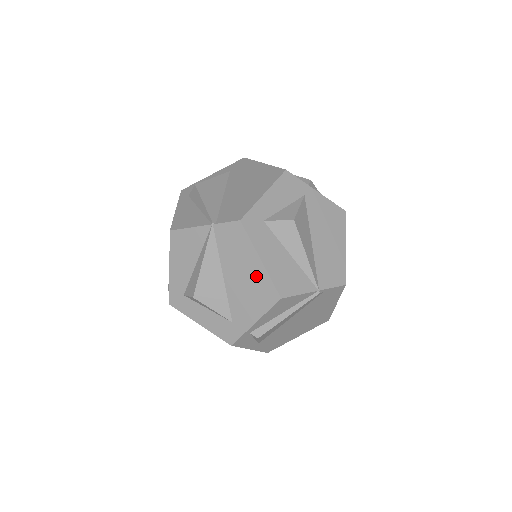
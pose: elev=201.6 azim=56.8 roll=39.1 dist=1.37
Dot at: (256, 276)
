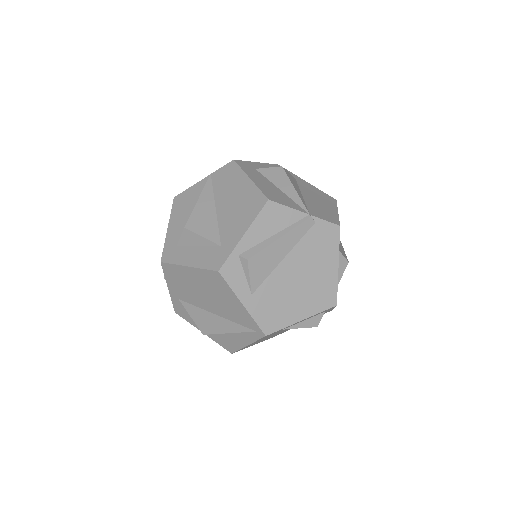
Dot at: (246, 193)
